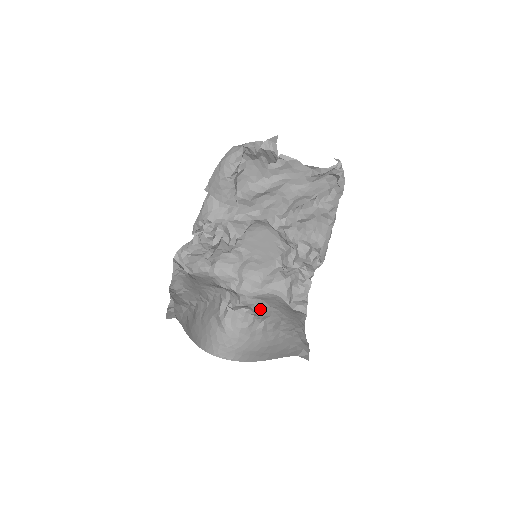
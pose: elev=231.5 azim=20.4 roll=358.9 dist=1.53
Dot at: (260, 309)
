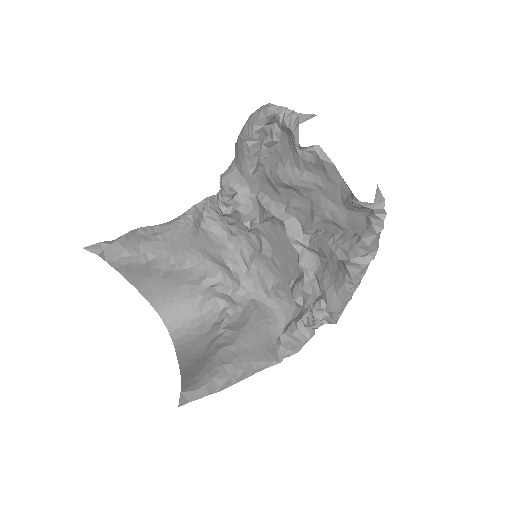
Dot at: (241, 316)
